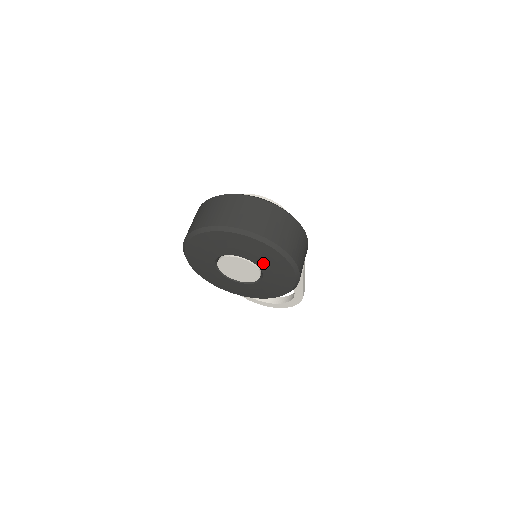
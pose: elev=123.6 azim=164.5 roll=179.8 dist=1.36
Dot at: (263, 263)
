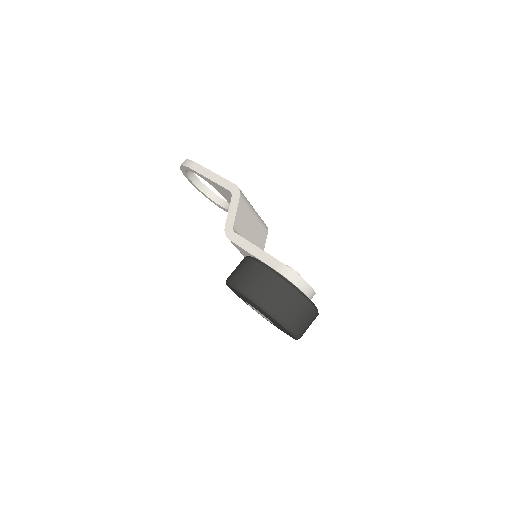
Dot at: occluded
